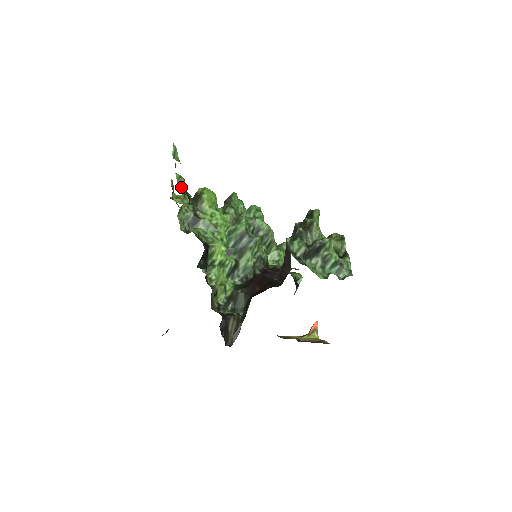
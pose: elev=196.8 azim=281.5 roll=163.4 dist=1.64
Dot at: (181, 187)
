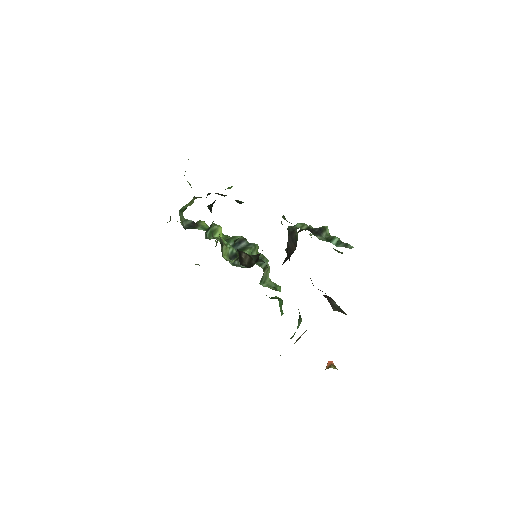
Dot at: (189, 184)
